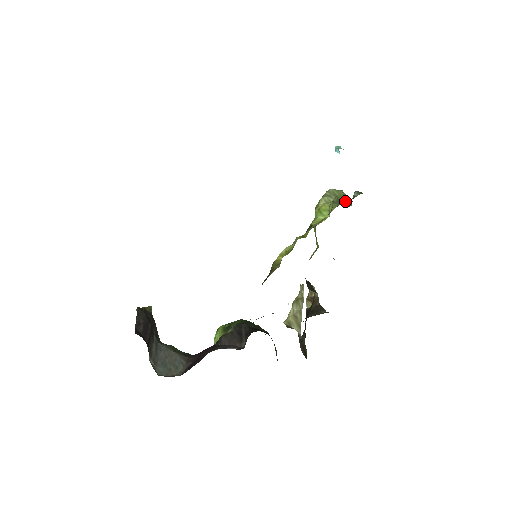
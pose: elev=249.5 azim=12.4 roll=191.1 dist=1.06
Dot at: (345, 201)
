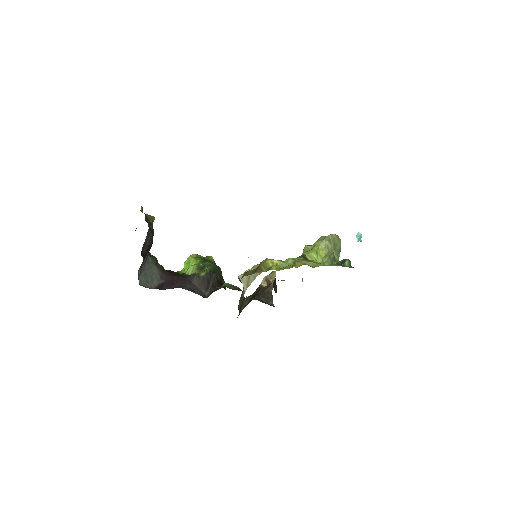
Dot at: (337, 253)
